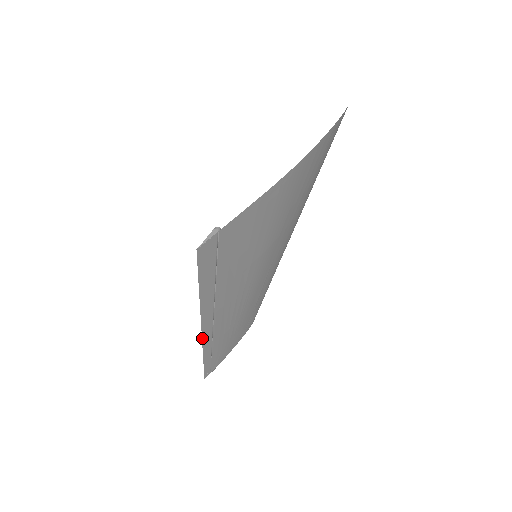
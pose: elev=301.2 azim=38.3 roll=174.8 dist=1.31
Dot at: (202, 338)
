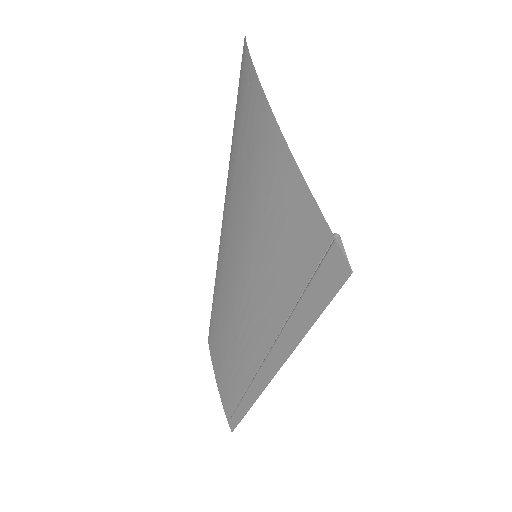
Dot at: (267, 384)
